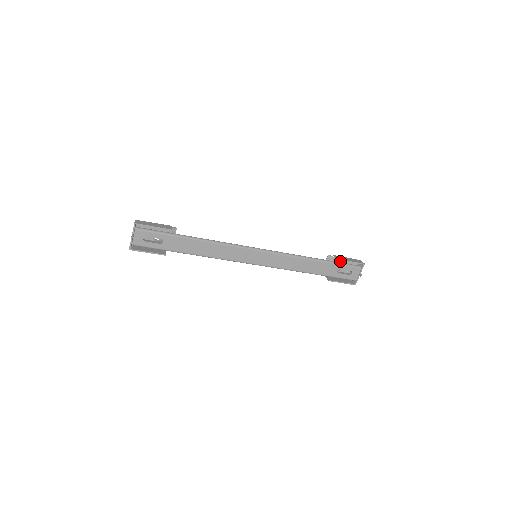
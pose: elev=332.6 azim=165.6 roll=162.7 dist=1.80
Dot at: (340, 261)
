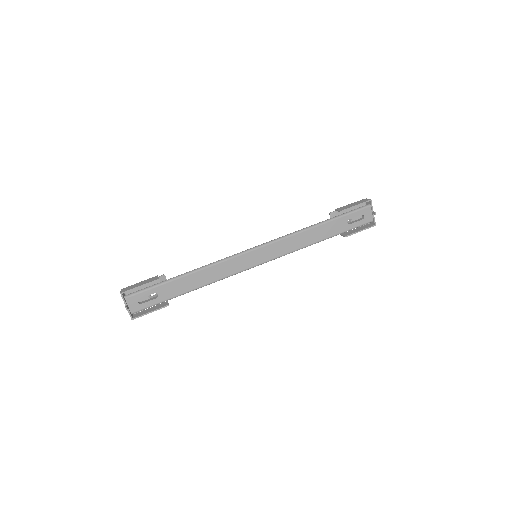
Dot at: (345, 211)
